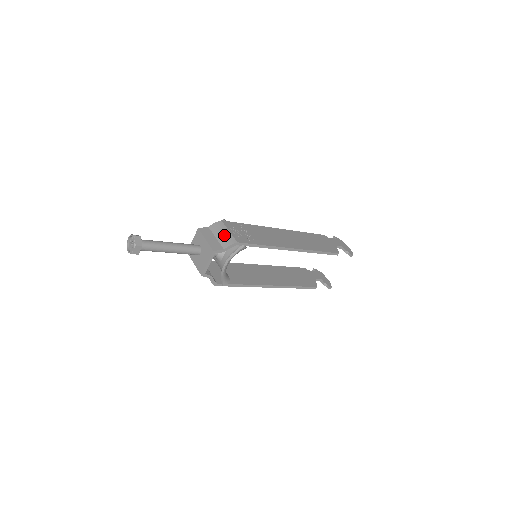
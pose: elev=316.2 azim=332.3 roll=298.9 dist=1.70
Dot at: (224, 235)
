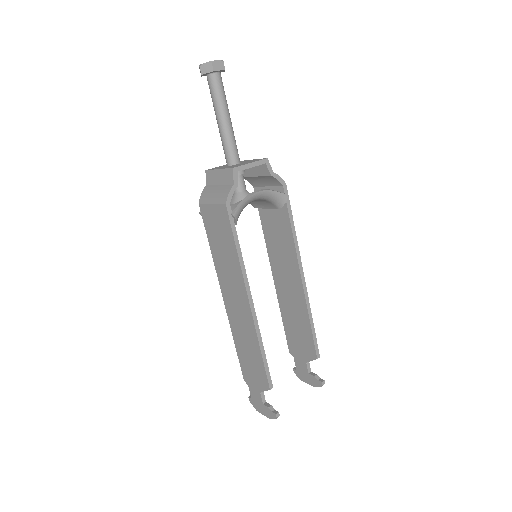
Dot at: occluded
